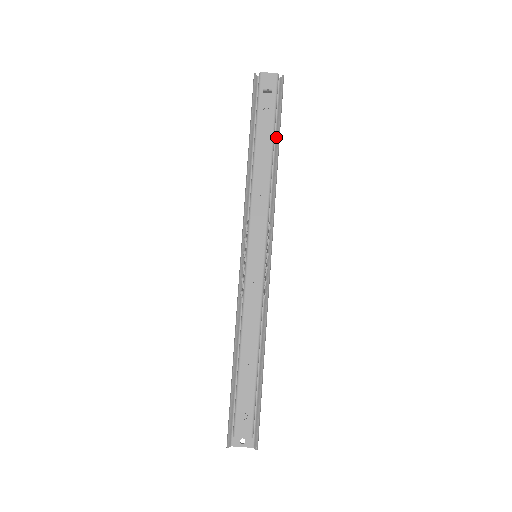
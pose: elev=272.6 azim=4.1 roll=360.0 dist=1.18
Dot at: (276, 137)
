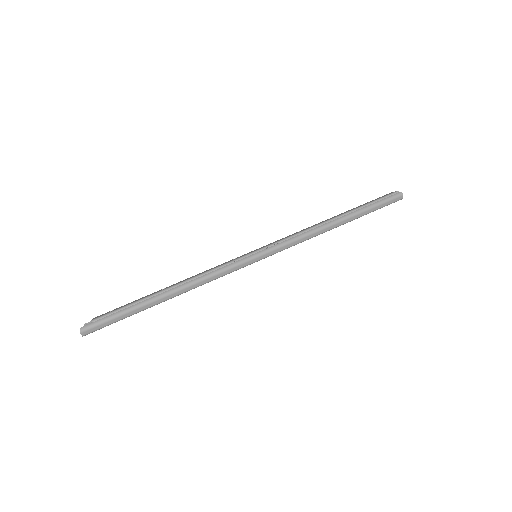
Dot at: (357, 216)
